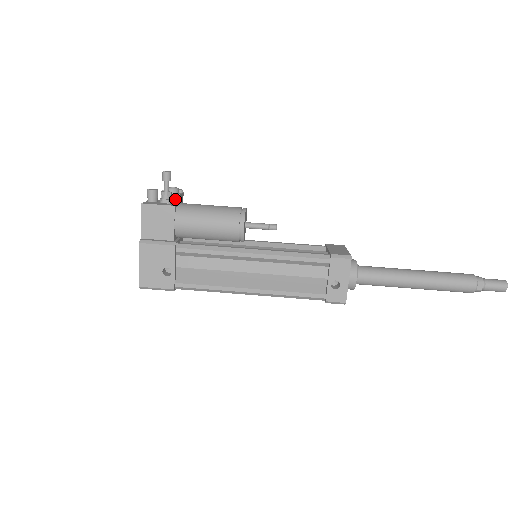
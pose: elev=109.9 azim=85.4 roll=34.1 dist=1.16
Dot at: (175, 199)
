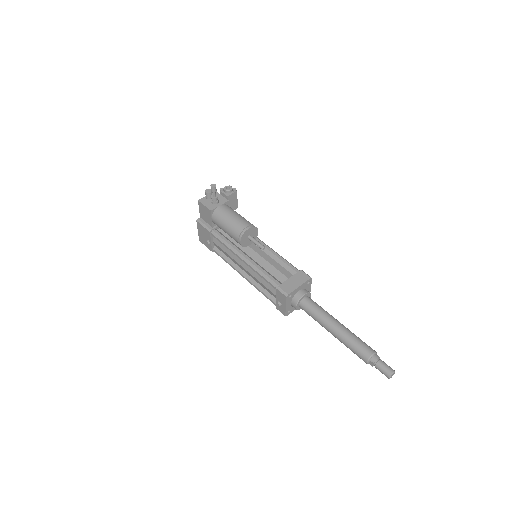
Dot at: (226, 197)
